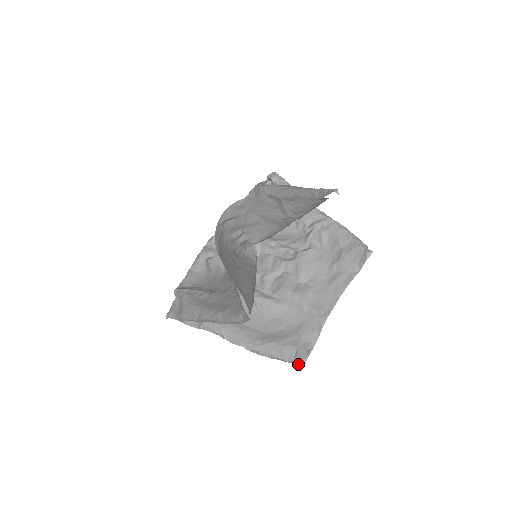
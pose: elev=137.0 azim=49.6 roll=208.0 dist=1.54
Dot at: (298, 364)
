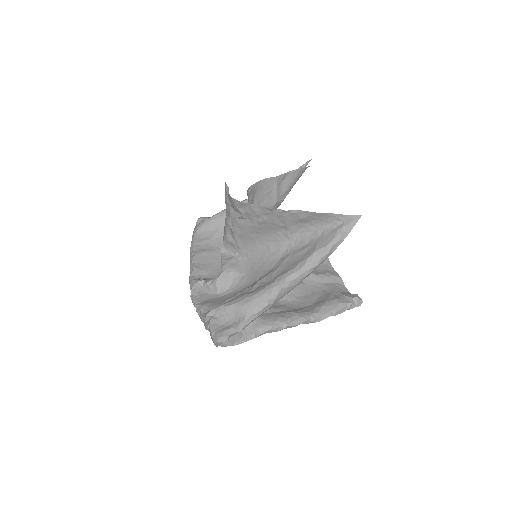
Dot at: (356, 304)
